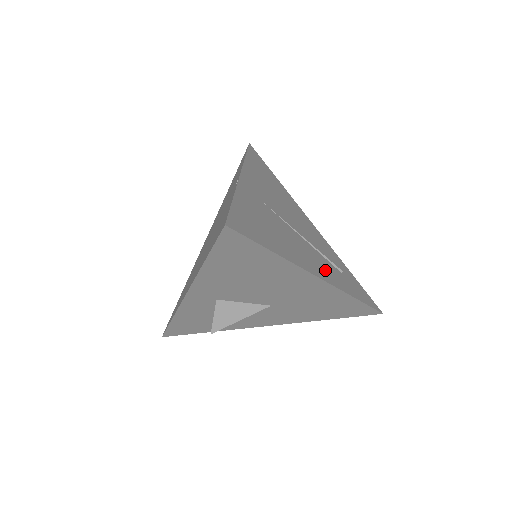
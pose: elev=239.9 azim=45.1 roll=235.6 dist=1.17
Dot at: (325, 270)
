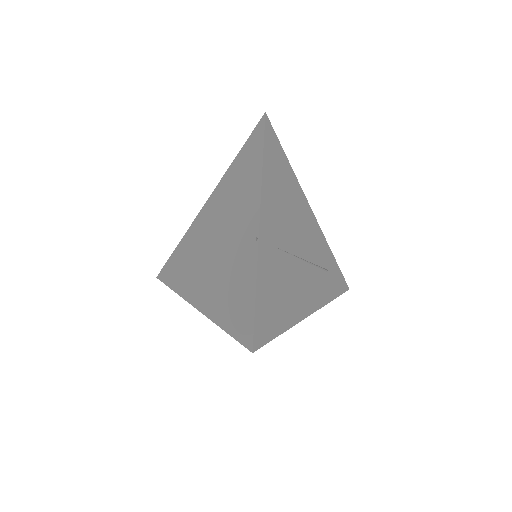
Dot at: (316, 291)
